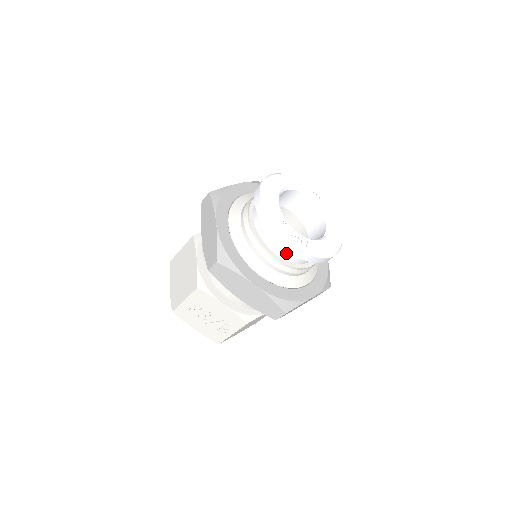
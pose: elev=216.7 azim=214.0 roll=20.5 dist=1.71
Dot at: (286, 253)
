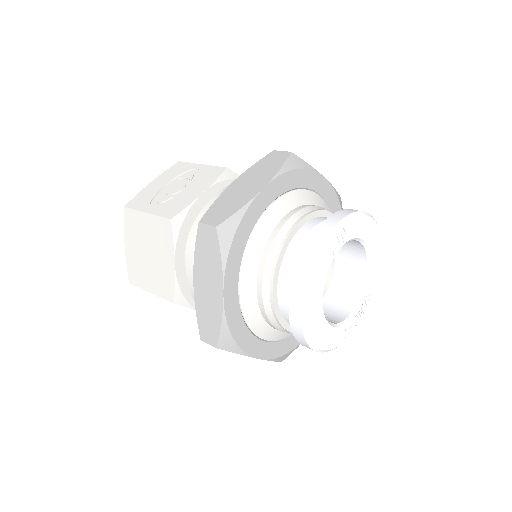
Dot at: occluded
